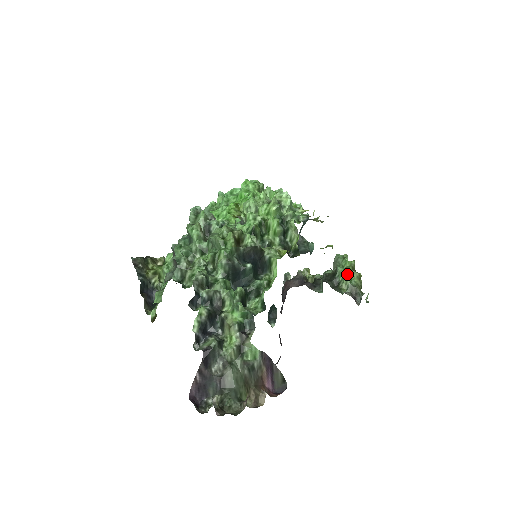
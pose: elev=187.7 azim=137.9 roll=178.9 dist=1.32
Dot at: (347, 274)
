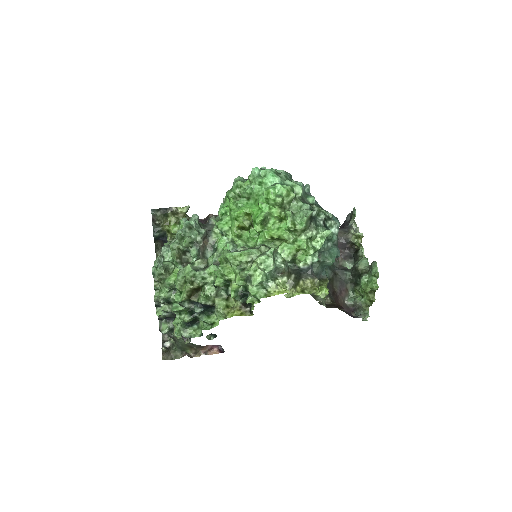
Dot at: (363, 290)
